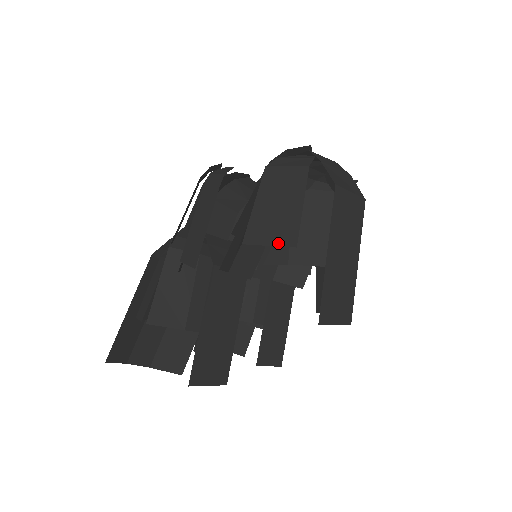
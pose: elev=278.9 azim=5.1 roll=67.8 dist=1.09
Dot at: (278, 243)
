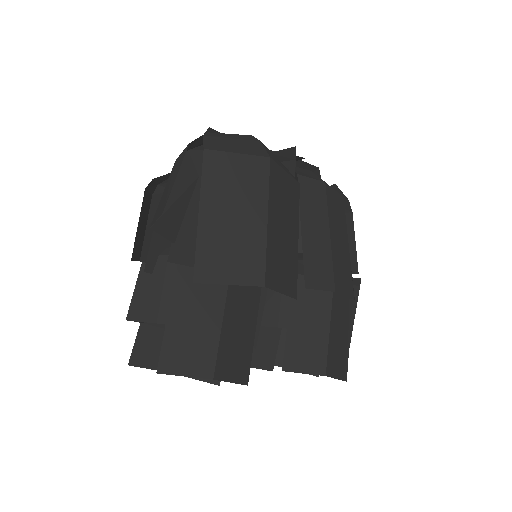
Dot at: (159, 216)
